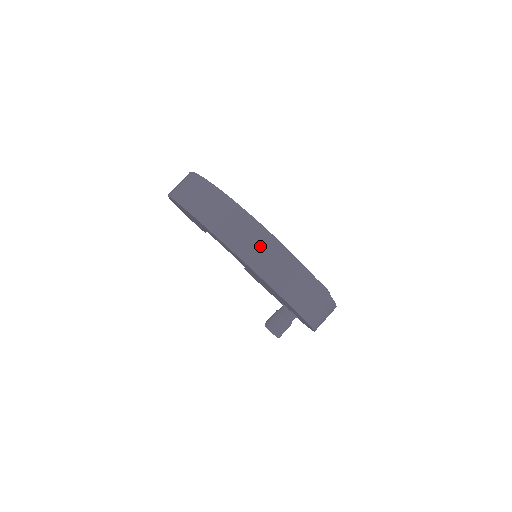
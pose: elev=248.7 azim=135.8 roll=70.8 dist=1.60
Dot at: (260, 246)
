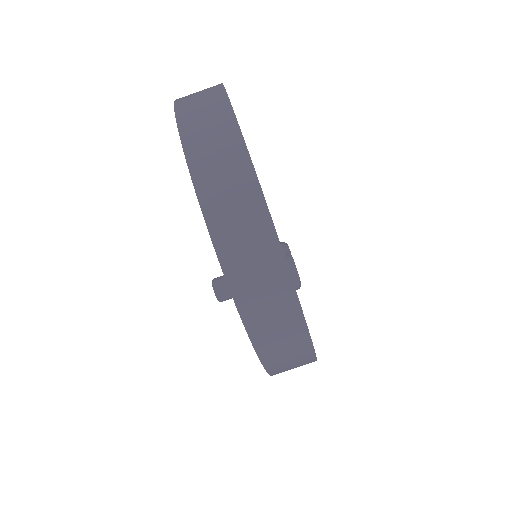
Dot at: (289, 349)
